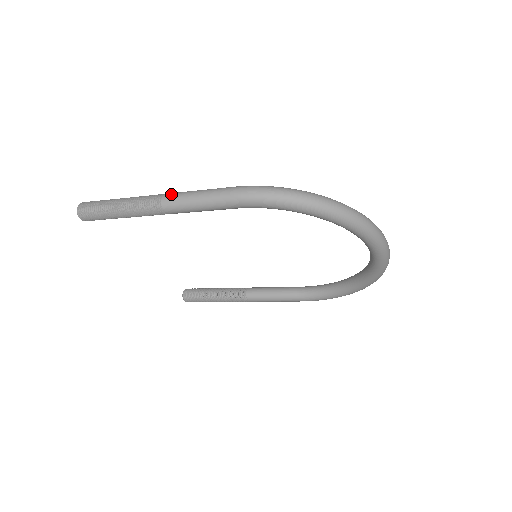
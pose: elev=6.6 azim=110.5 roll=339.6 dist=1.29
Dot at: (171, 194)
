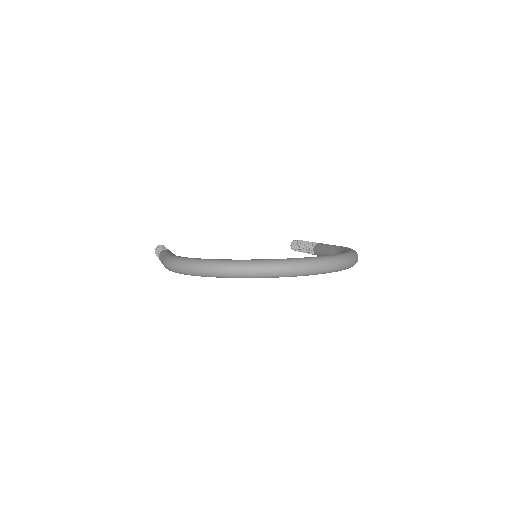
Dot at: (159, 254)
